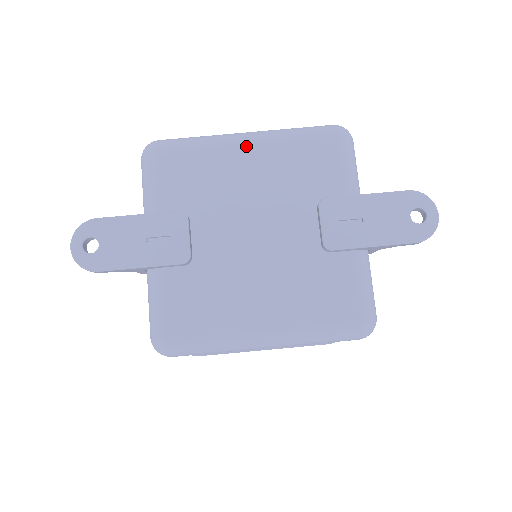
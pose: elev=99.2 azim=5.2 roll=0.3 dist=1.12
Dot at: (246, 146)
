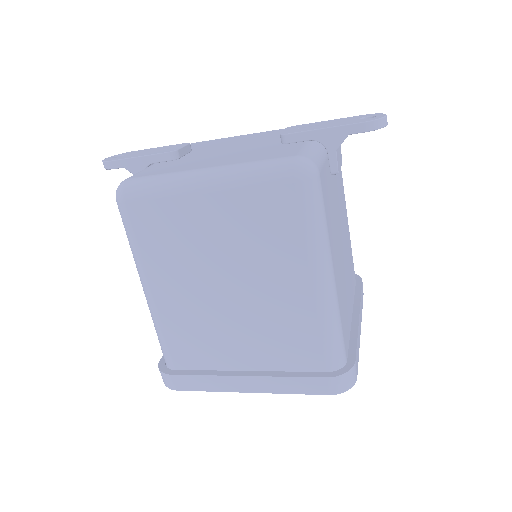
Dot at: (252, 134)
